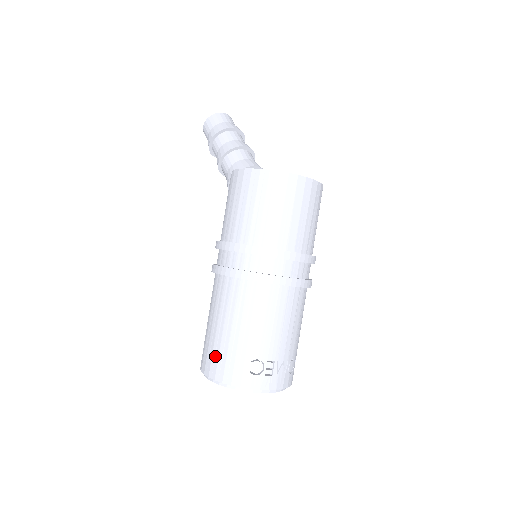
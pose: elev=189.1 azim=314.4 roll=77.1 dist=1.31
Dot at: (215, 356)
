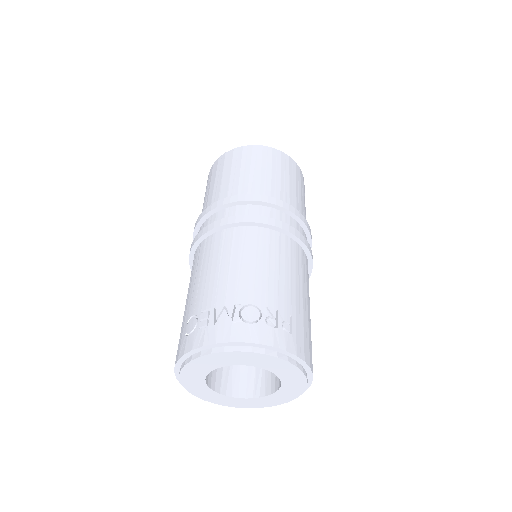
Dot at: occluded
